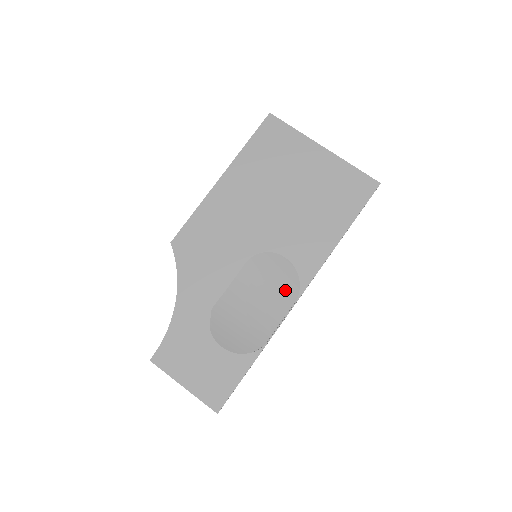
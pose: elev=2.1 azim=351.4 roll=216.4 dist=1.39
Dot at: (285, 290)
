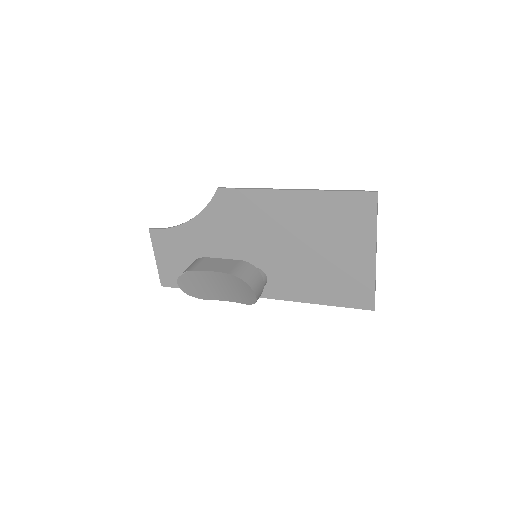
Dot at: (243, 297)
